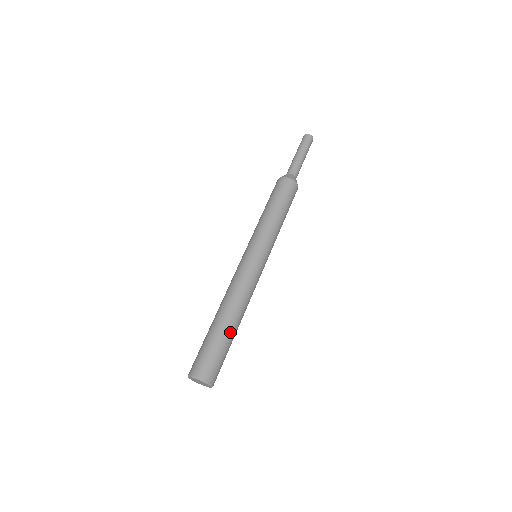
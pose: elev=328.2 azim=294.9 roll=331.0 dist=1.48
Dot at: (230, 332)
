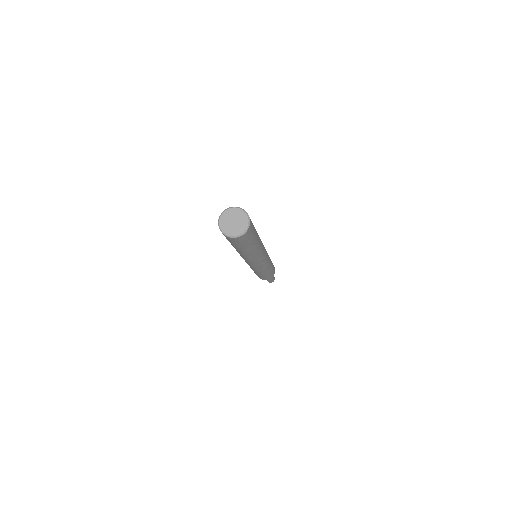
Dot at: occluded
